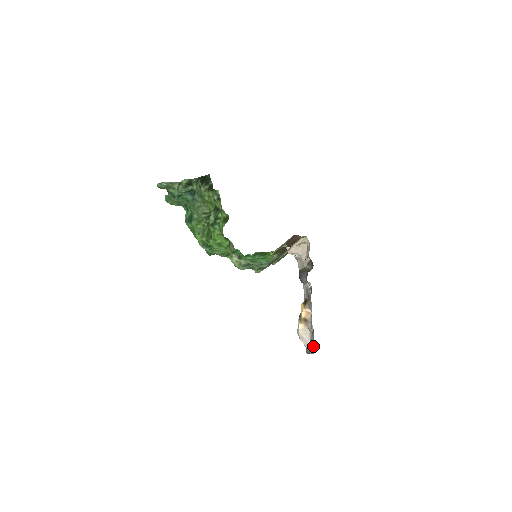
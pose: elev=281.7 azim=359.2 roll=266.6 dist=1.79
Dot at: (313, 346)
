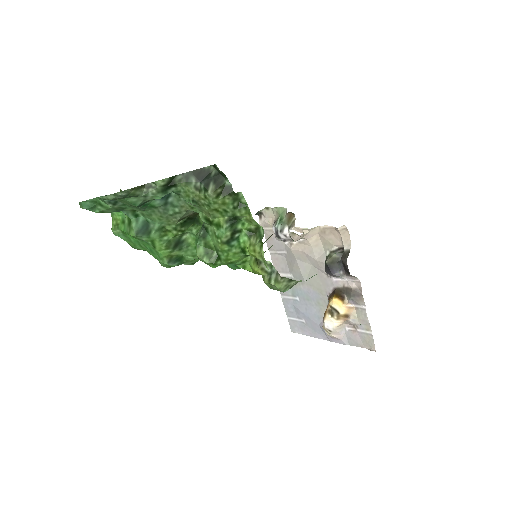
Dot at: (368, 342)
